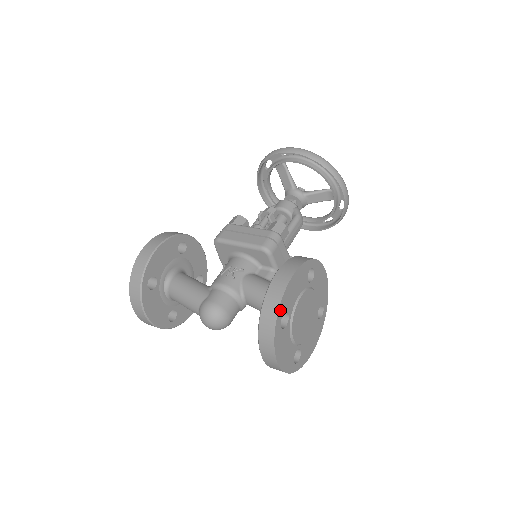
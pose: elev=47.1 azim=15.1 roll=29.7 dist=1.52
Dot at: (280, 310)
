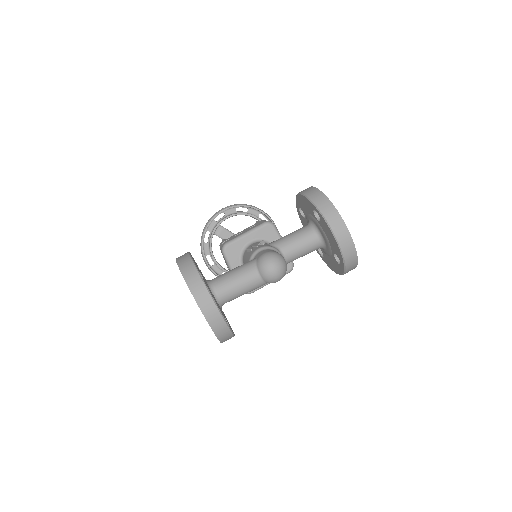
Dot at: (324, 196)
